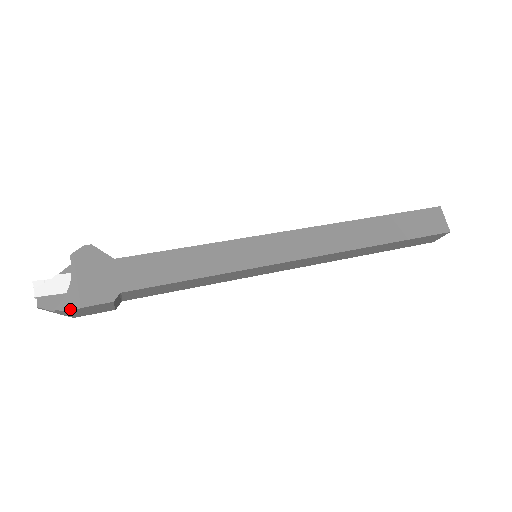
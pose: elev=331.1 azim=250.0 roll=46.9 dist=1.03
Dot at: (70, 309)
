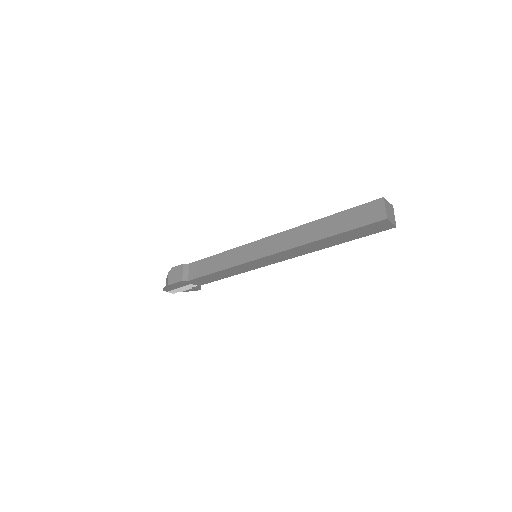
Dot at: (170, 272)
